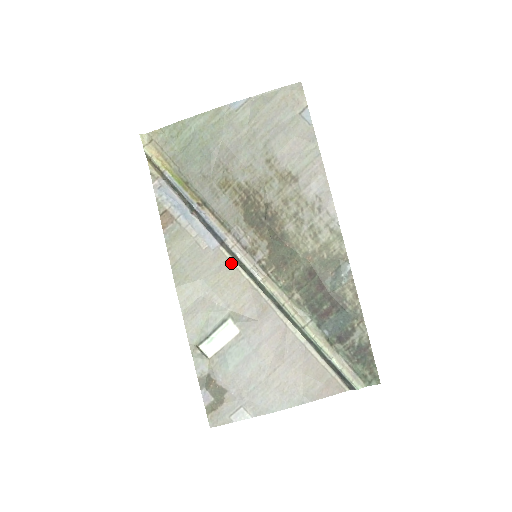
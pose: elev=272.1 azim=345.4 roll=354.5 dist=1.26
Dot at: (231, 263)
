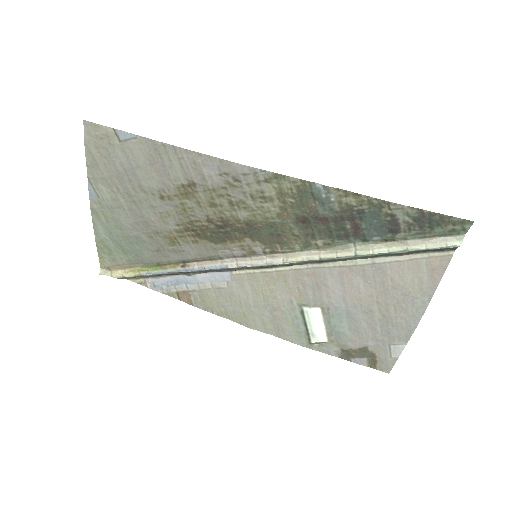
Dot at: (252, 274)
